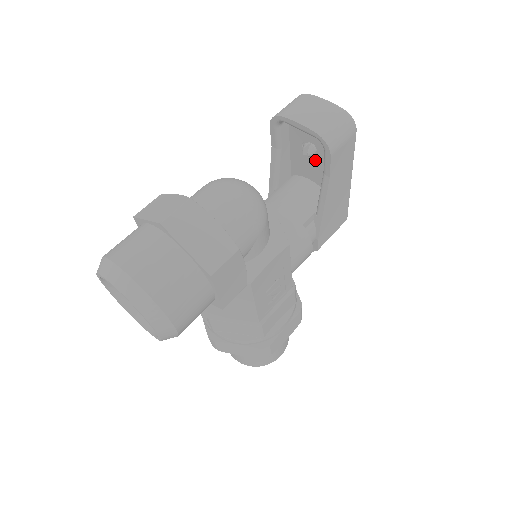
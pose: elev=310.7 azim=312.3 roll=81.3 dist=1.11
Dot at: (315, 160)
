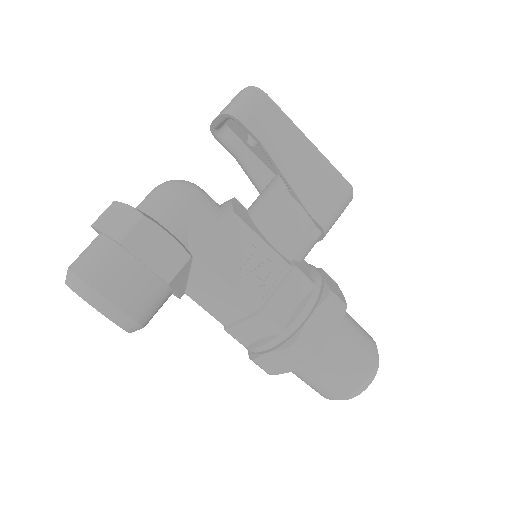
Dot at: occluded
